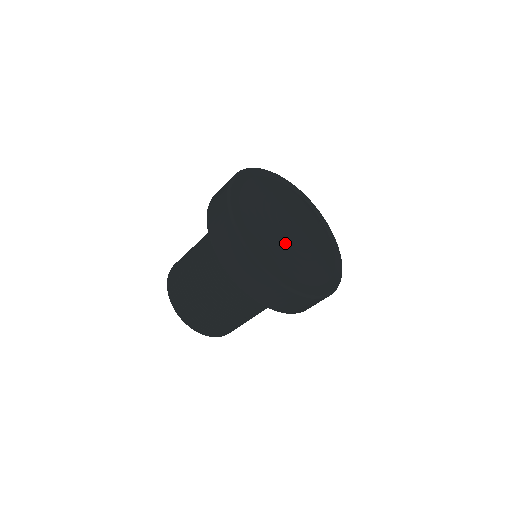
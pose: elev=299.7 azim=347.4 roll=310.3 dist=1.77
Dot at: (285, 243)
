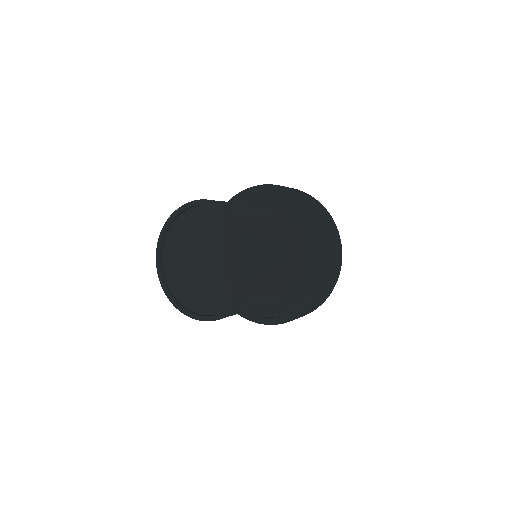
Dot at: occluded
